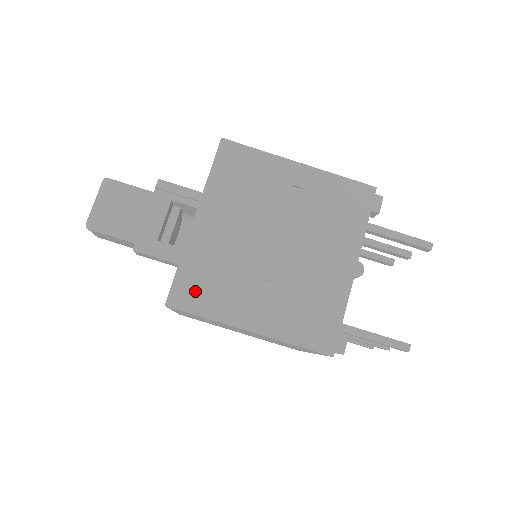
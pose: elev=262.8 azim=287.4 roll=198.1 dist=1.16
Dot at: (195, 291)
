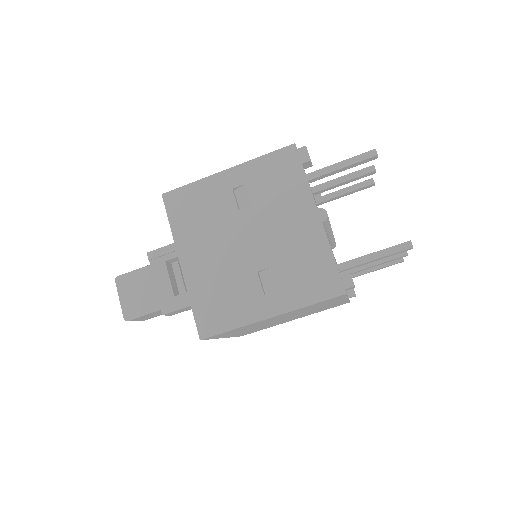
Dot at: (214, 315)
